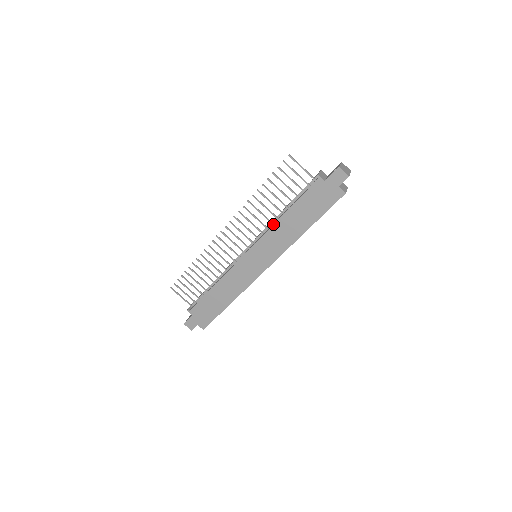
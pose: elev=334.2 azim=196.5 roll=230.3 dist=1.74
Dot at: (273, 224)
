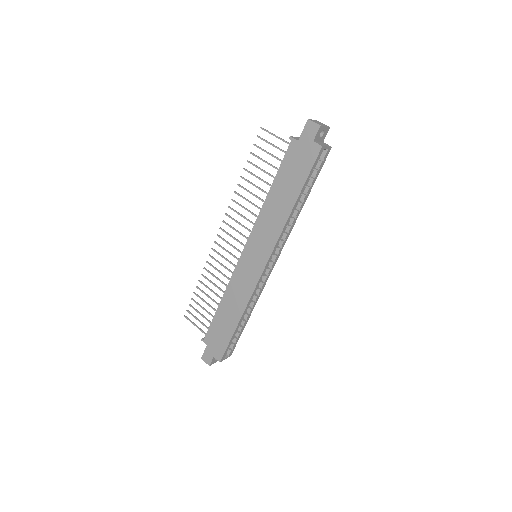
Dot at: (260, 209)
